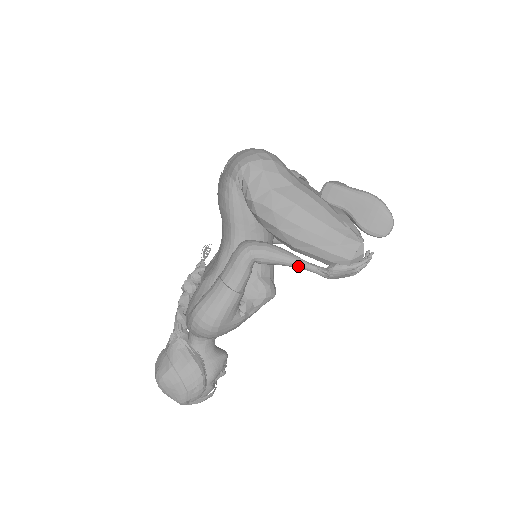
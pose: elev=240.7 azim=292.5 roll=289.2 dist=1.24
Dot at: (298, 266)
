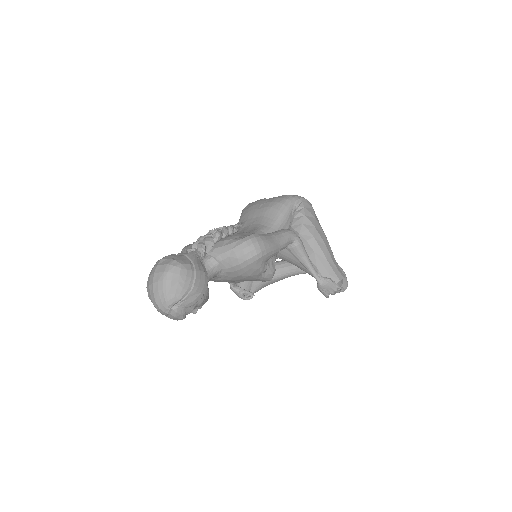
Dot at: (310, 265)
